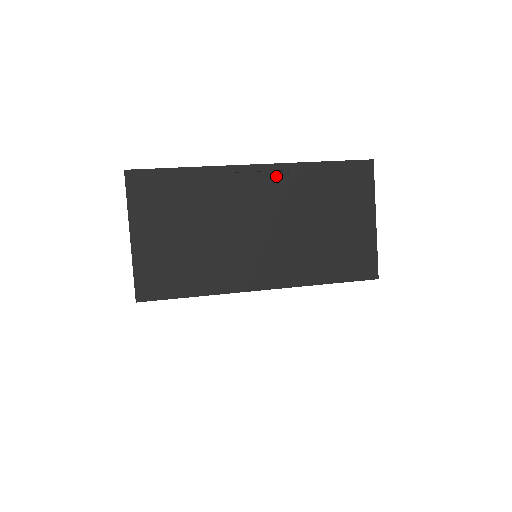
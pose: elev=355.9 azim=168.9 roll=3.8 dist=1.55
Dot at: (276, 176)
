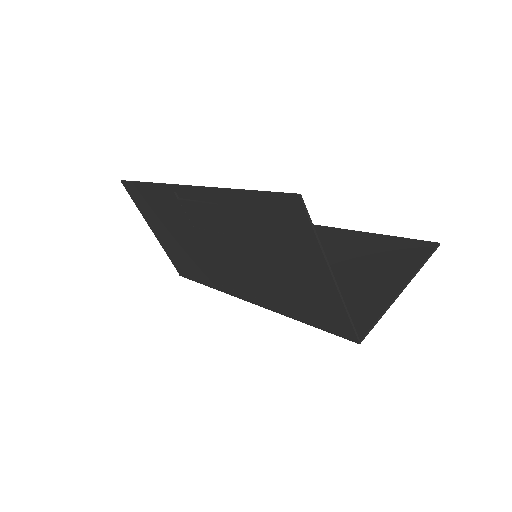
Dot at: (209, 200)
